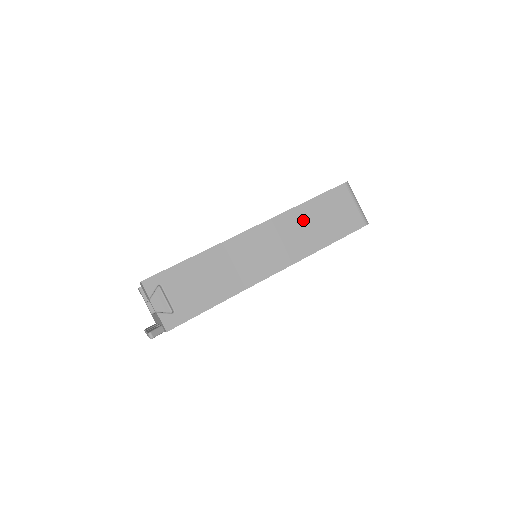
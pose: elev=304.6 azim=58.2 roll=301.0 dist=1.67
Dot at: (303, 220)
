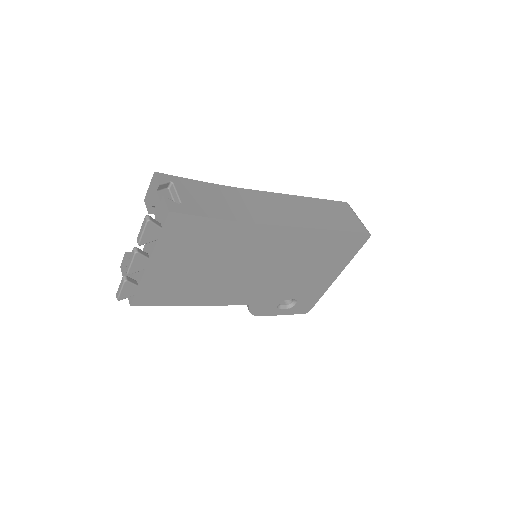
Dot at: (311, 206)
